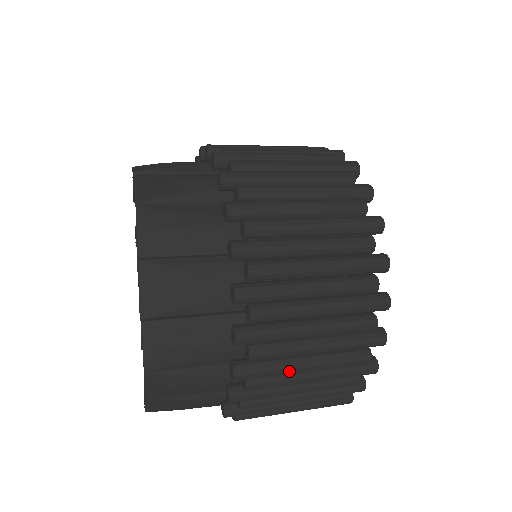
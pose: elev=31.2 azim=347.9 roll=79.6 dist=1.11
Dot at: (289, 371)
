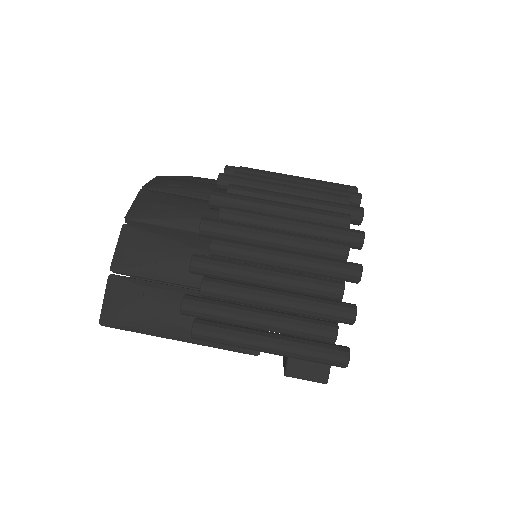
Dot at: (257, 232)
